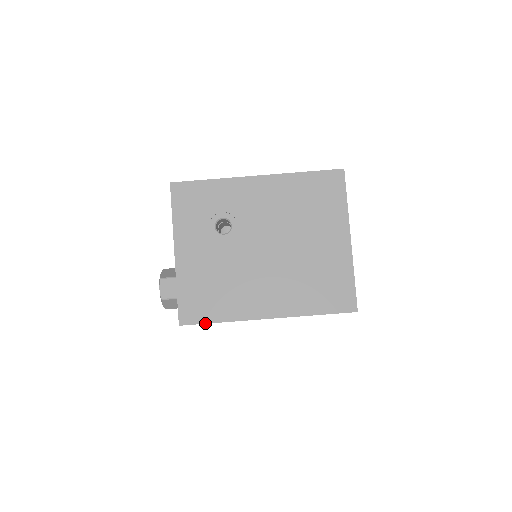
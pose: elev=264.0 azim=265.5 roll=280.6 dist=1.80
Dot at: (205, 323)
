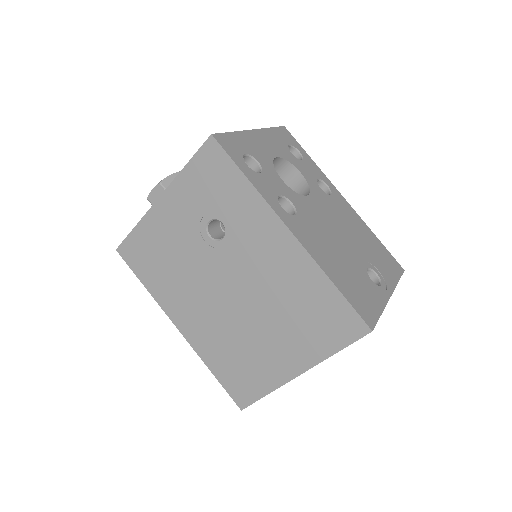
Dot at: (134, 272)
